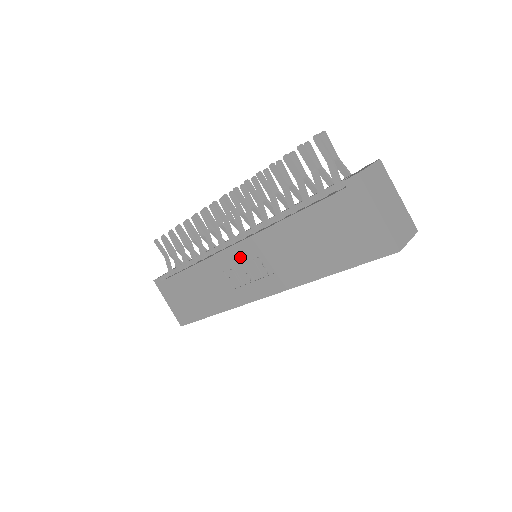
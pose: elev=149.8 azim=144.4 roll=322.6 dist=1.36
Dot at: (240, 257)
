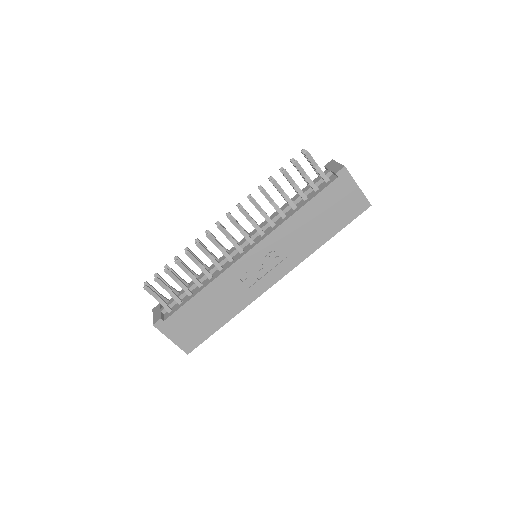
Dot at: (256, 258)
